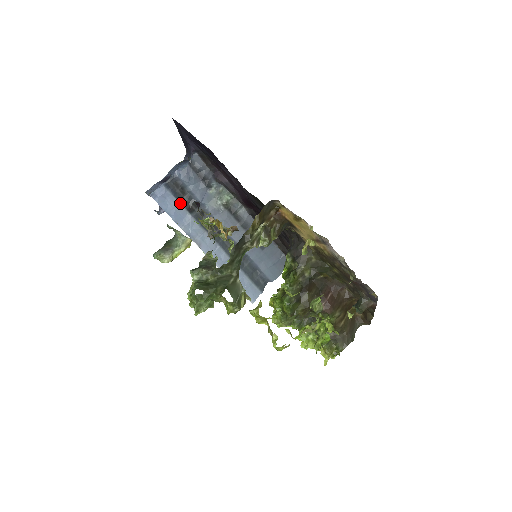
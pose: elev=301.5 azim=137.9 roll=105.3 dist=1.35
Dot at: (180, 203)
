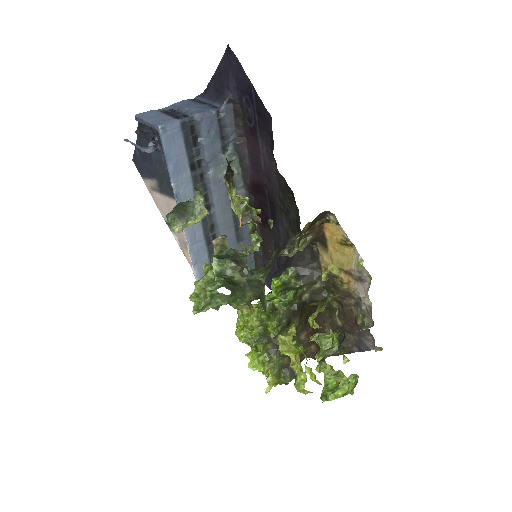
Dot at: (186, 153)
